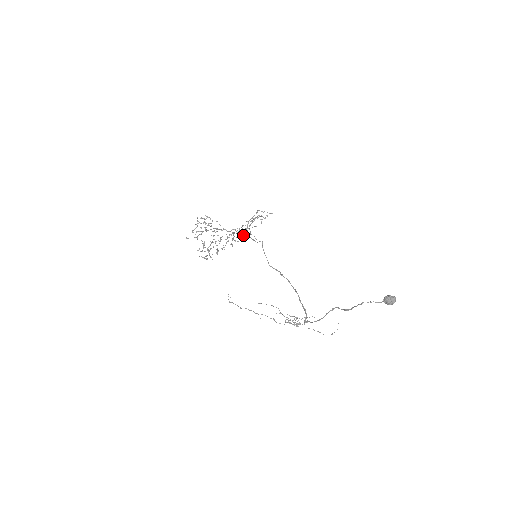
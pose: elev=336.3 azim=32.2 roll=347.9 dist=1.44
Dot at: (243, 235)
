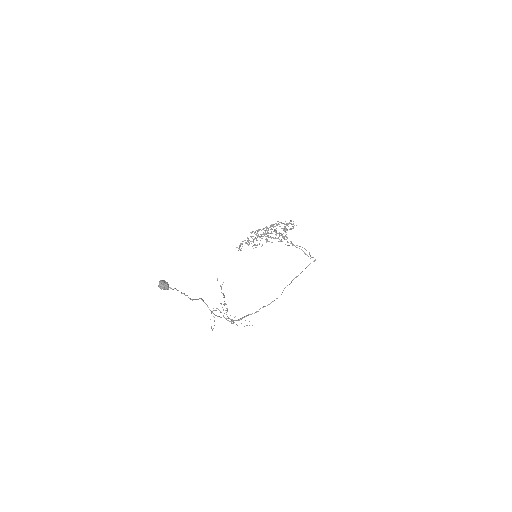
Dot at: (293, 244)
